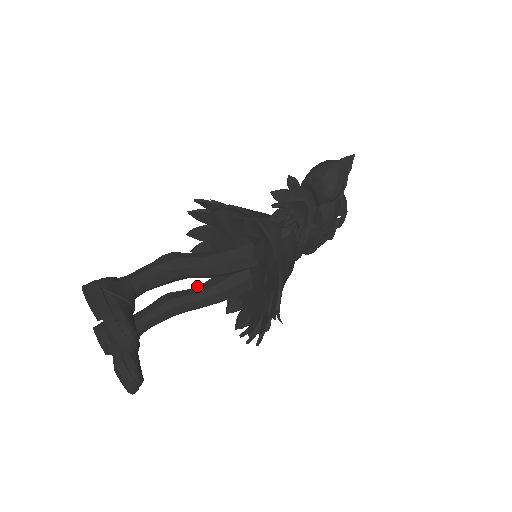
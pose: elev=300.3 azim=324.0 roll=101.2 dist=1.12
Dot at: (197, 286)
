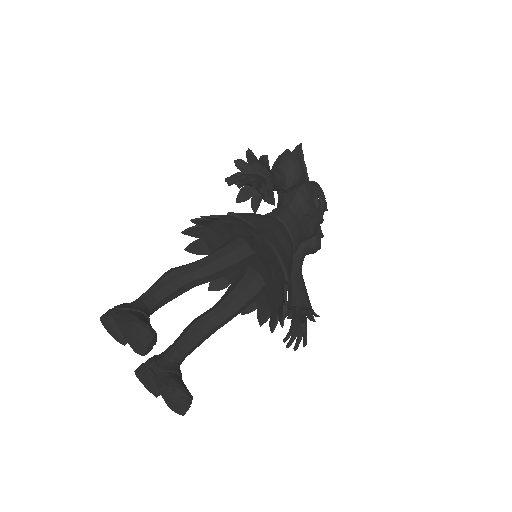
Dot at: occluded
